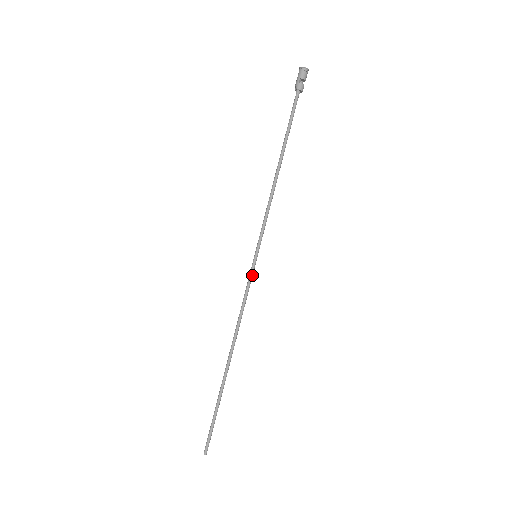
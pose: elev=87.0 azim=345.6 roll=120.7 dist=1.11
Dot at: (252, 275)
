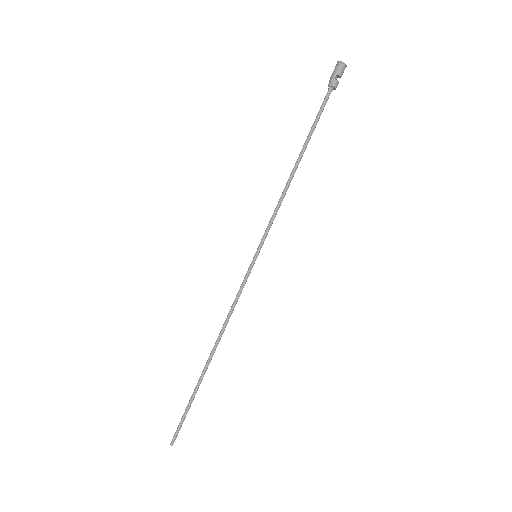
Dot at: occluded
